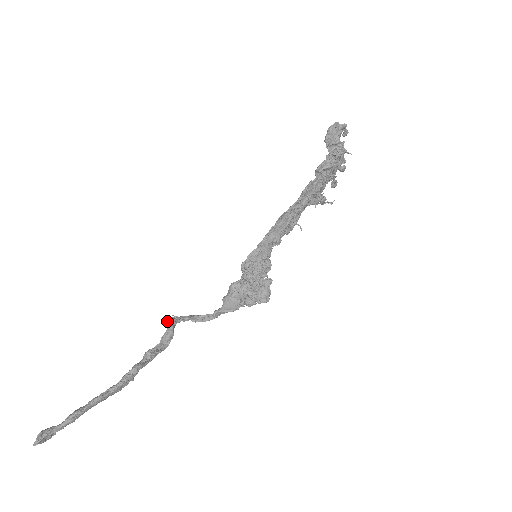
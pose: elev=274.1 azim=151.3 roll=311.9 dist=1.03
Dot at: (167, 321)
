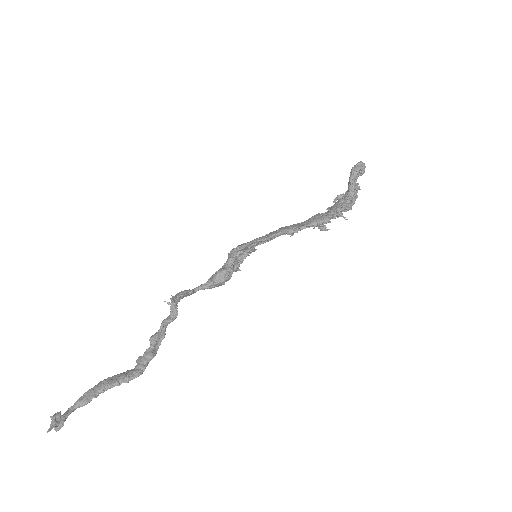
Dot at: (167, 302)
